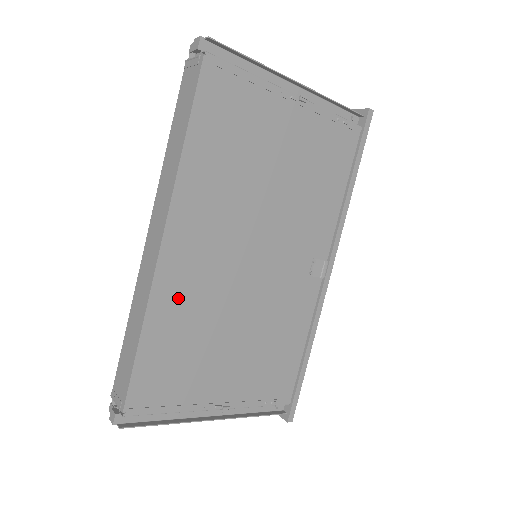
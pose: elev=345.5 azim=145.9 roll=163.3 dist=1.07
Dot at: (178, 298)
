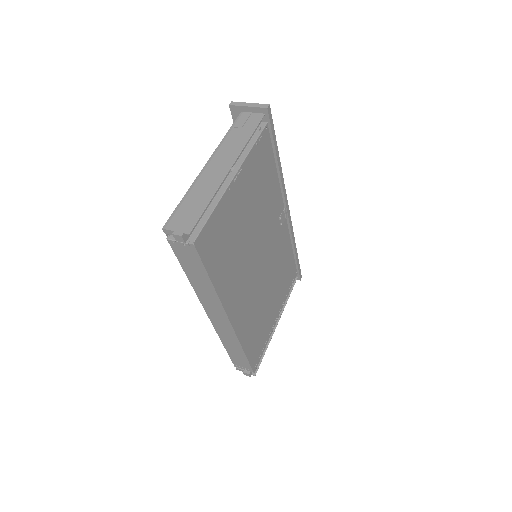
Dot at: (246, 323)
